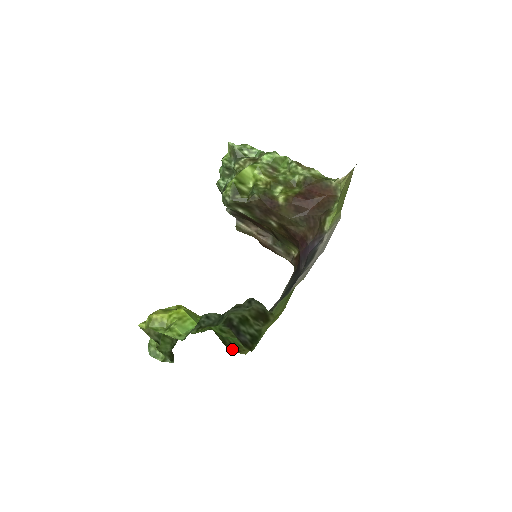
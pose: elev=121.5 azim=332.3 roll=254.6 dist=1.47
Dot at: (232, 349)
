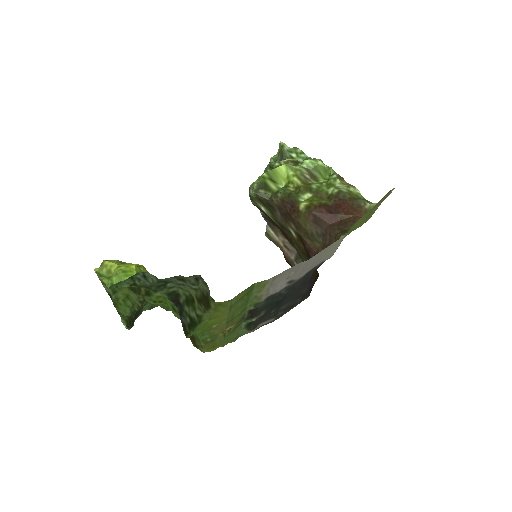
Dot at: (193, 342)
